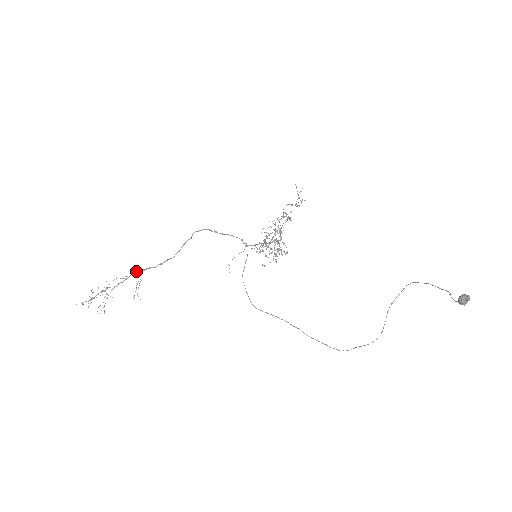
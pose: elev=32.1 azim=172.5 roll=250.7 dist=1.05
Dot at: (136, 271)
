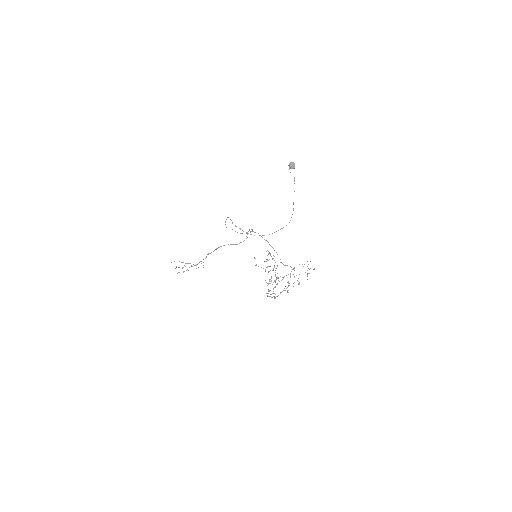
Dot at: occluded
